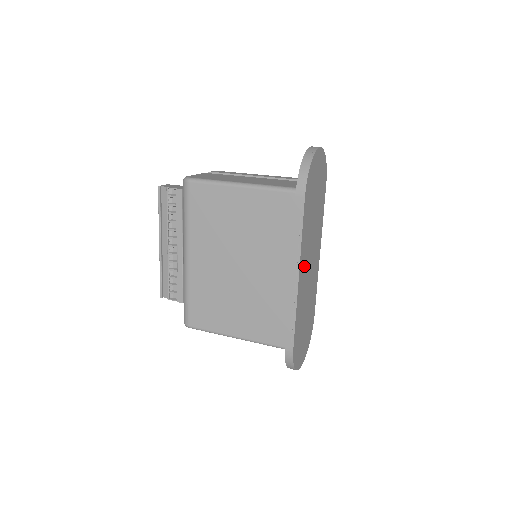
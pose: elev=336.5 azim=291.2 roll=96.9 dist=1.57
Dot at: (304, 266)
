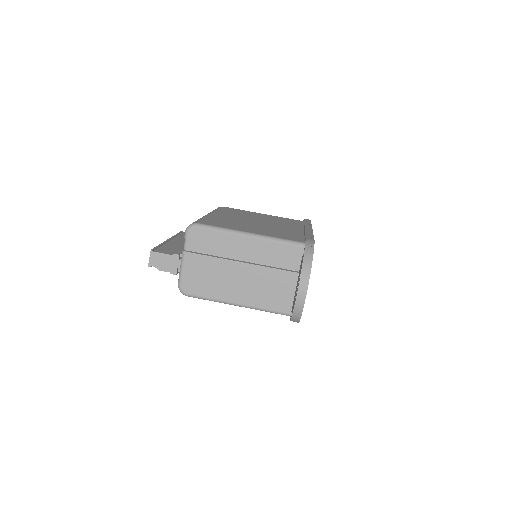
Dot at: occluded
